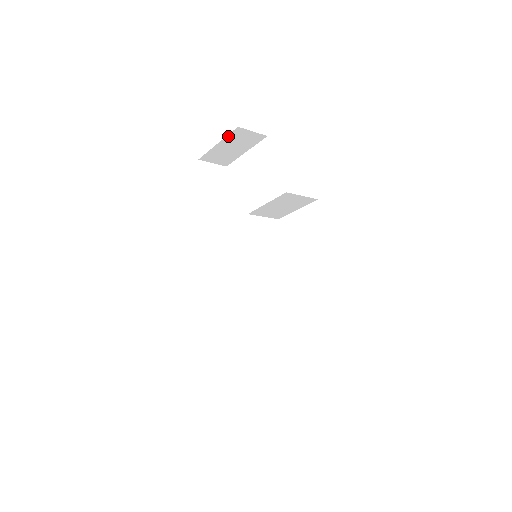
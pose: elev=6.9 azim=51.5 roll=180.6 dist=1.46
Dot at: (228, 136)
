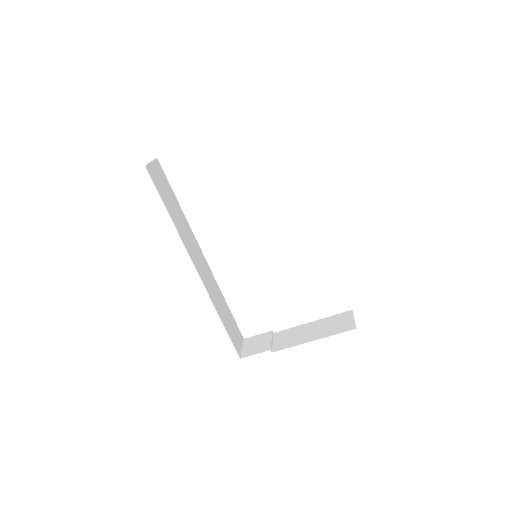
Dot at: occluded
